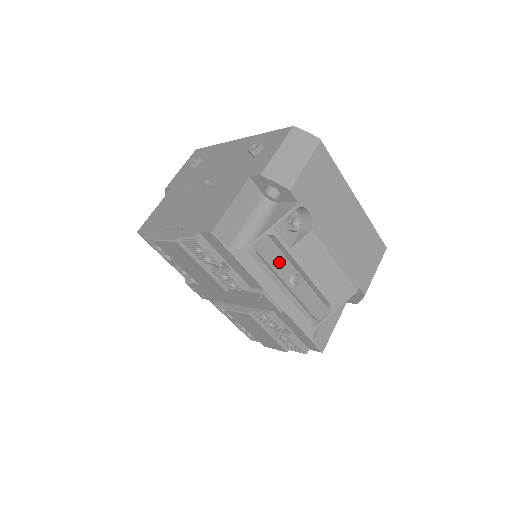
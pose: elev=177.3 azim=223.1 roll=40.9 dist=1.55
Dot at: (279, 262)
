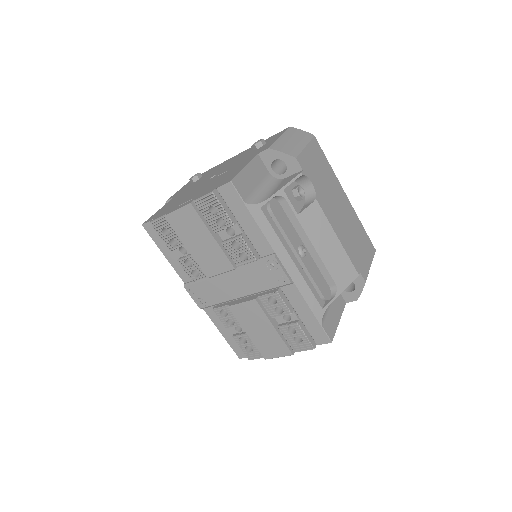
Dot at: (288, 228)
